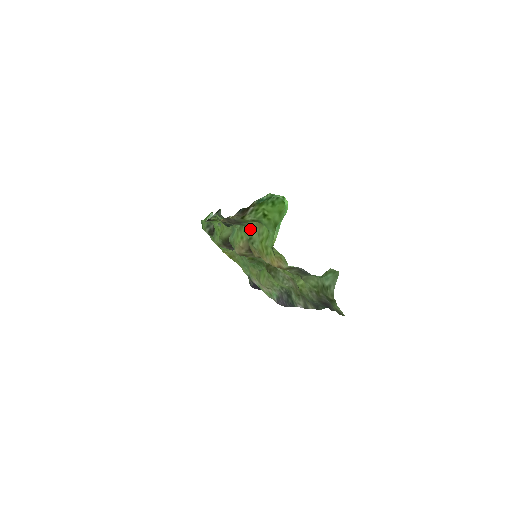
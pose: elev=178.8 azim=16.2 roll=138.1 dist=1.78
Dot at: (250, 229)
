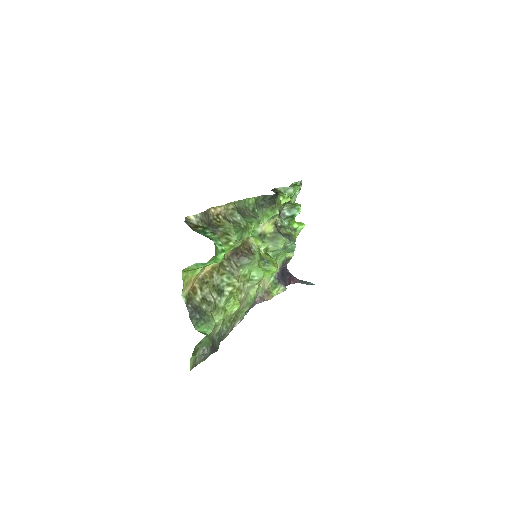
Dot at: occluded
